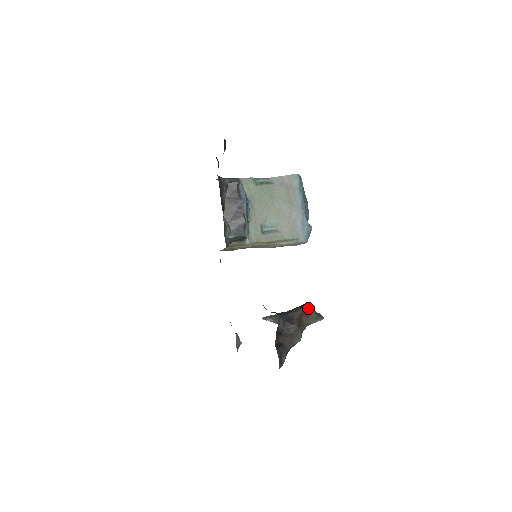
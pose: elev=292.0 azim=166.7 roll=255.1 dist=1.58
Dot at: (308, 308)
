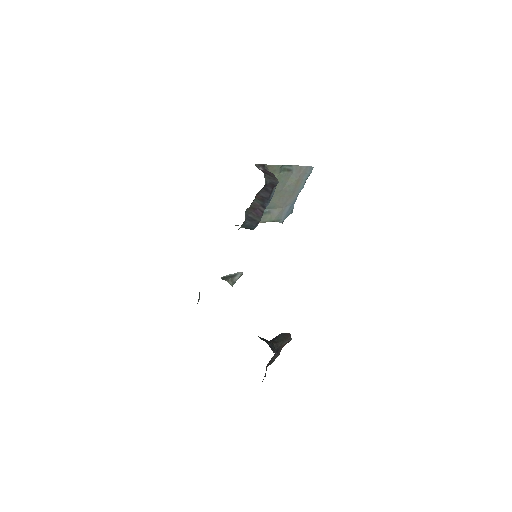
Dot at: (290, 340)
